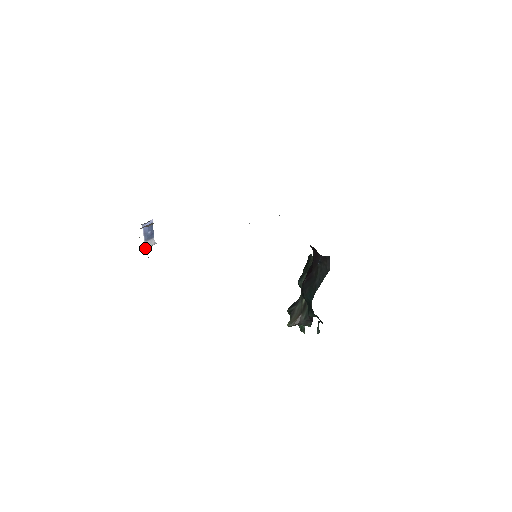
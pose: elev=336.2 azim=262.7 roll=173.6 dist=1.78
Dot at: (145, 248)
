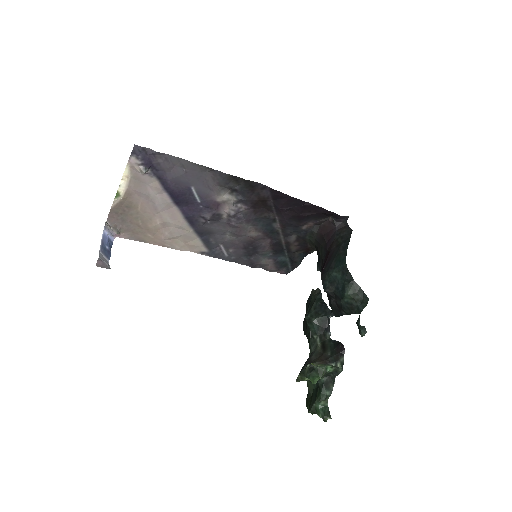
Dot at: (99, 257)
